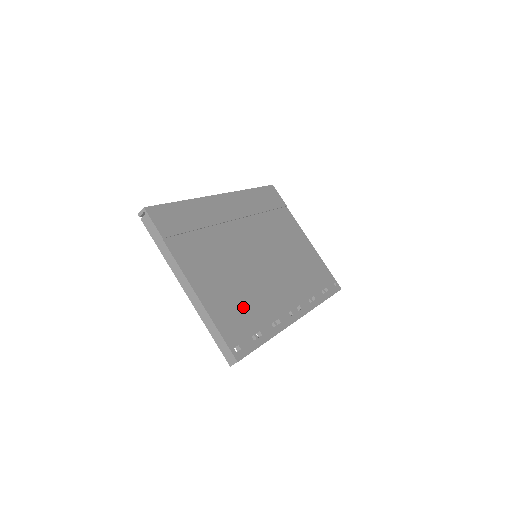
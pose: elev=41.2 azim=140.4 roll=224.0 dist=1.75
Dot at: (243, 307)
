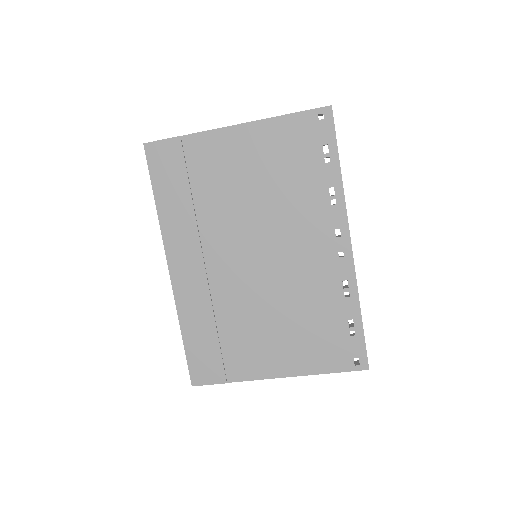
Dot at: (316, 326)
